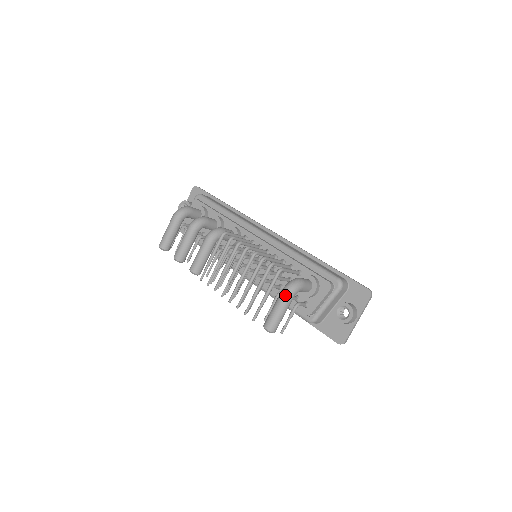
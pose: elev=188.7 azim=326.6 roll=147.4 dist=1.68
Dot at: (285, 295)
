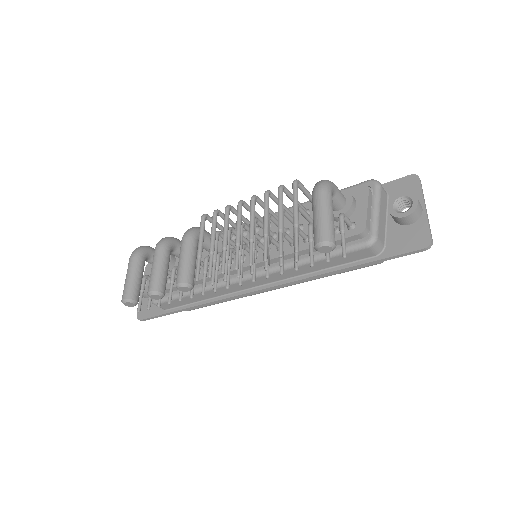
Dot at: (319, 191)
